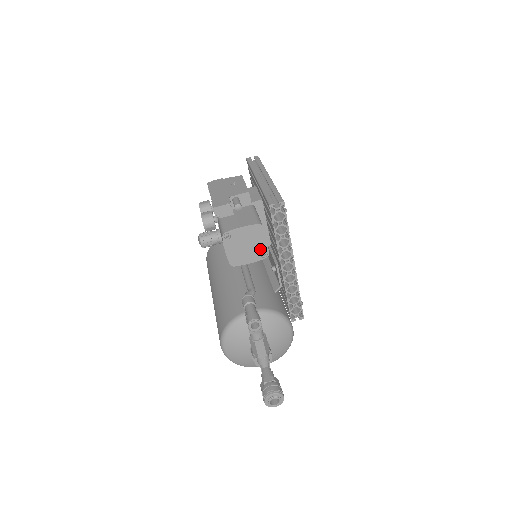
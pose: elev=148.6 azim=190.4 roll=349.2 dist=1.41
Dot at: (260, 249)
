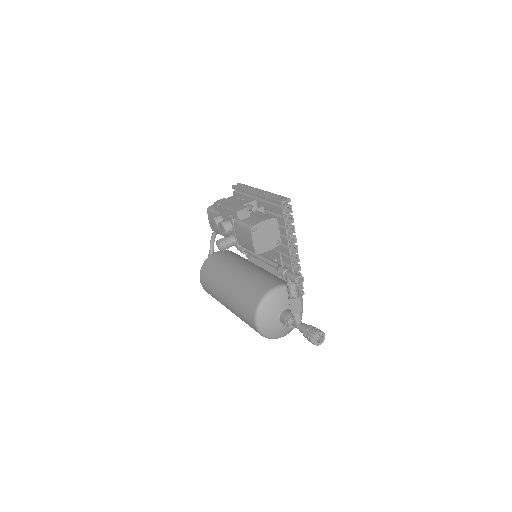
Dot at: (275, 238)
